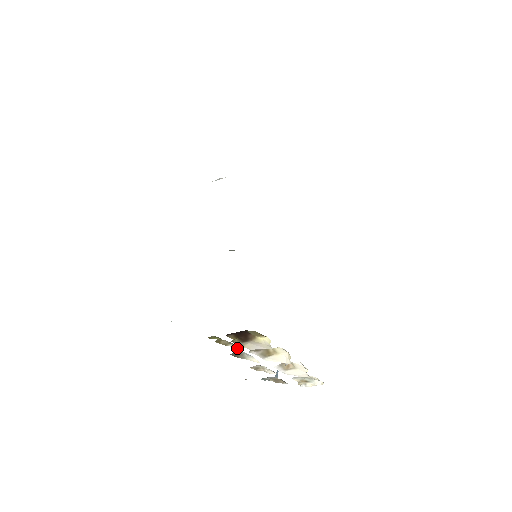
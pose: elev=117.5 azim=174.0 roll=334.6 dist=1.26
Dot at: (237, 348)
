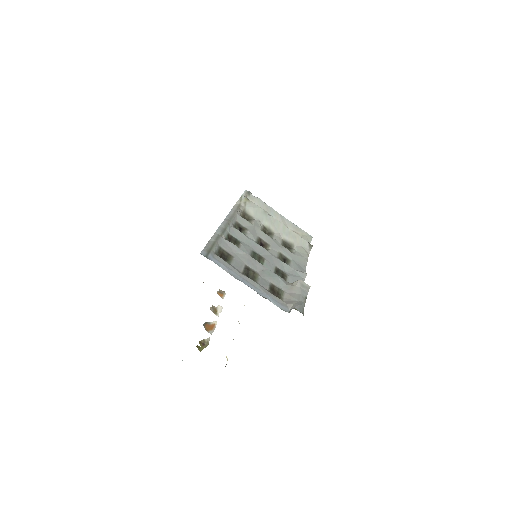
Dot at: (209, 338)
